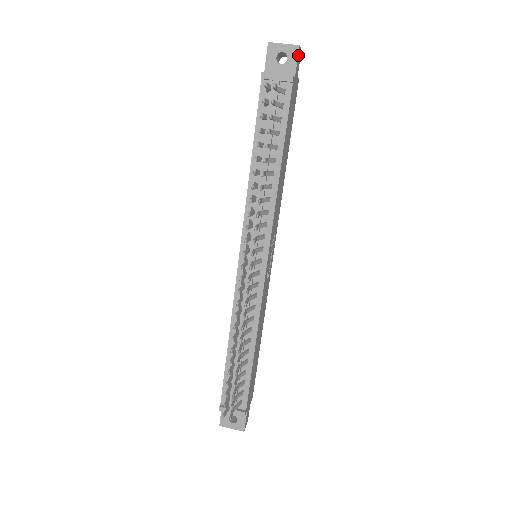
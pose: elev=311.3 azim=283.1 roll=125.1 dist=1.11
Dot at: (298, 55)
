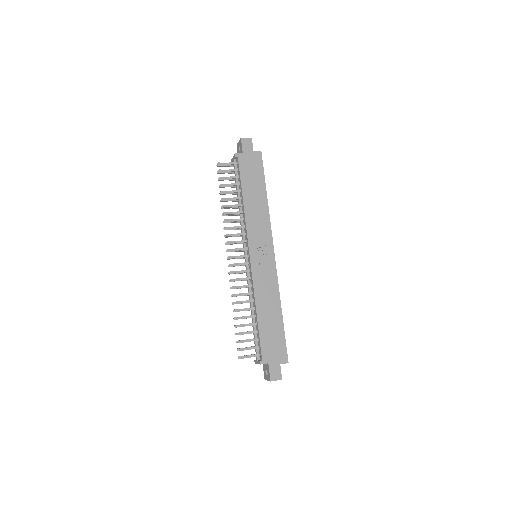
Dot at: (243, 142)
